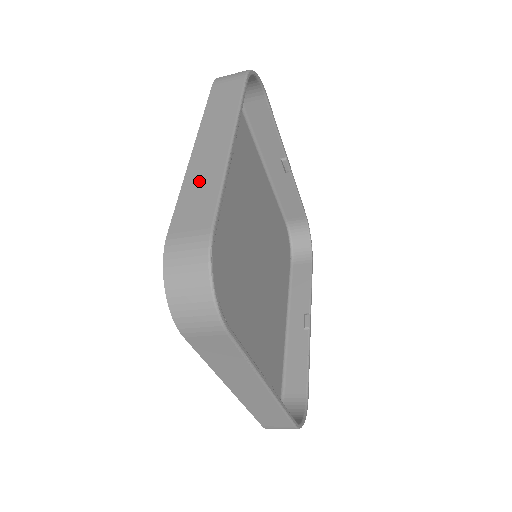
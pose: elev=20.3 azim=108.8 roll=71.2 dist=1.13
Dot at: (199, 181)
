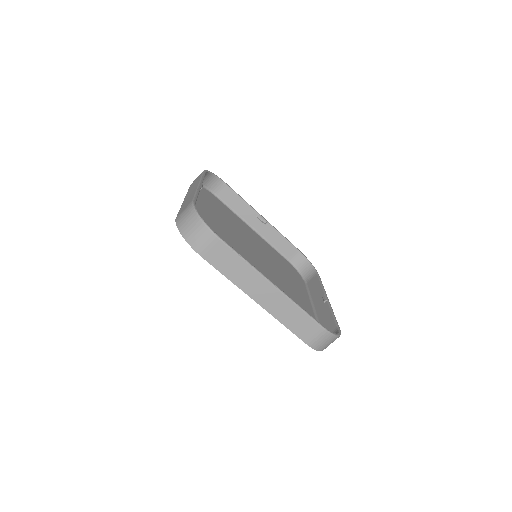
Dot at: (187, 200)
